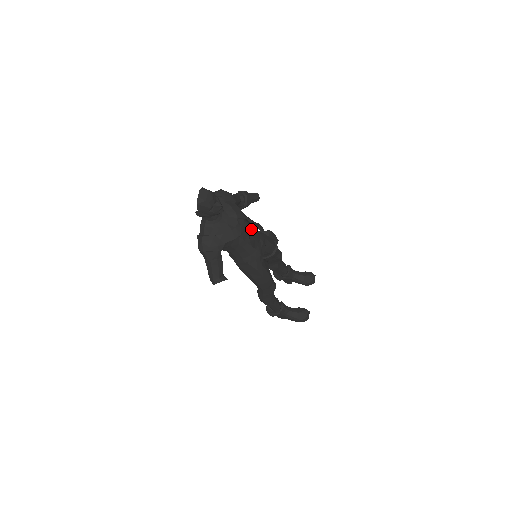
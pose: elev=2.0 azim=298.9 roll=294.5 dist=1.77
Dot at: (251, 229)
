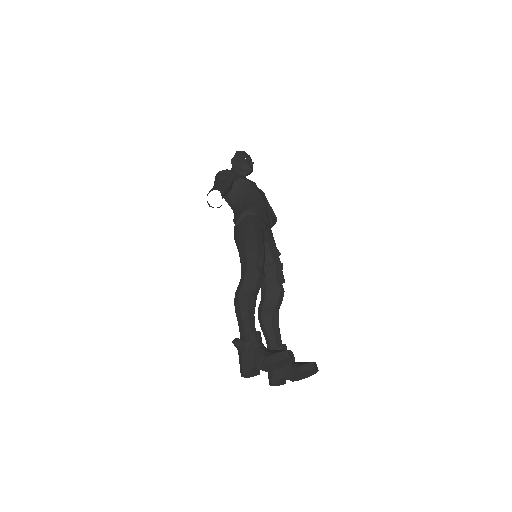
Dot at: (266, 206)
